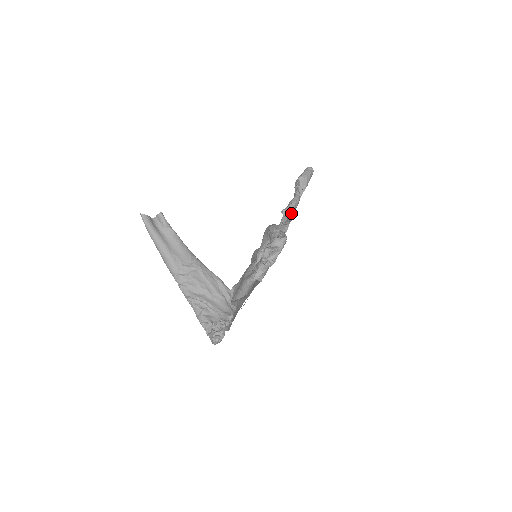
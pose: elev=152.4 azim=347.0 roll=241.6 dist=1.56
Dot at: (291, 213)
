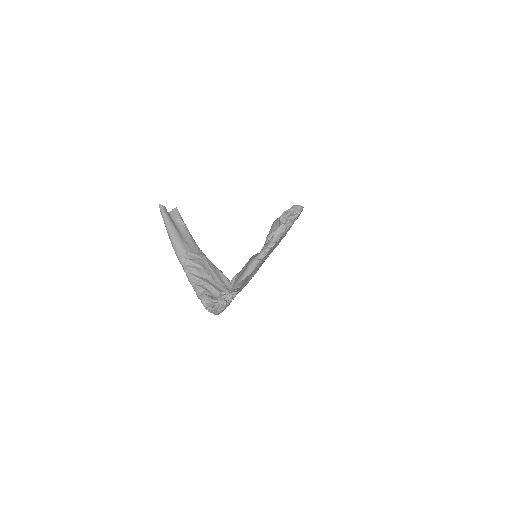
Dot at: occluded
